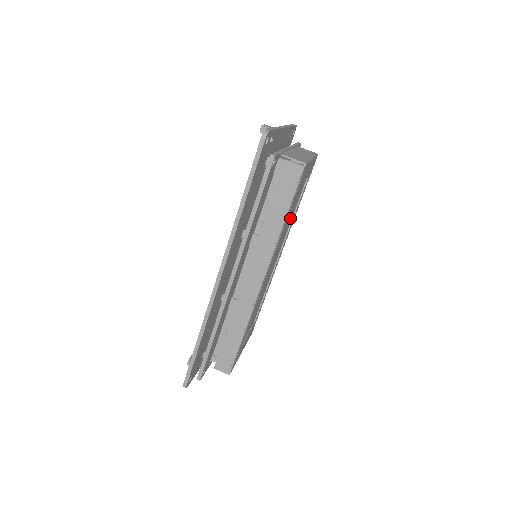
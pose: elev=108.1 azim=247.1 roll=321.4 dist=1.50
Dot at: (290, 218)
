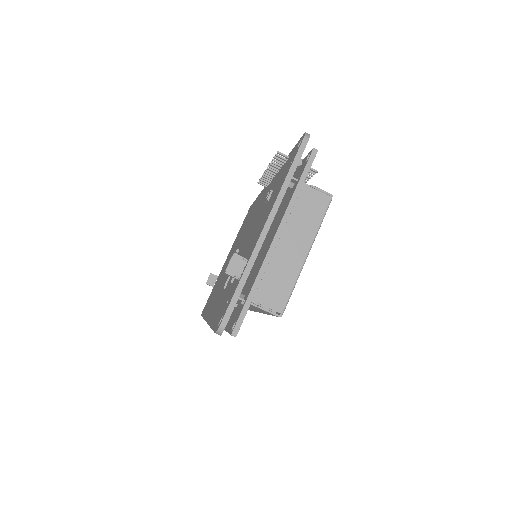
Dot at: occluded
